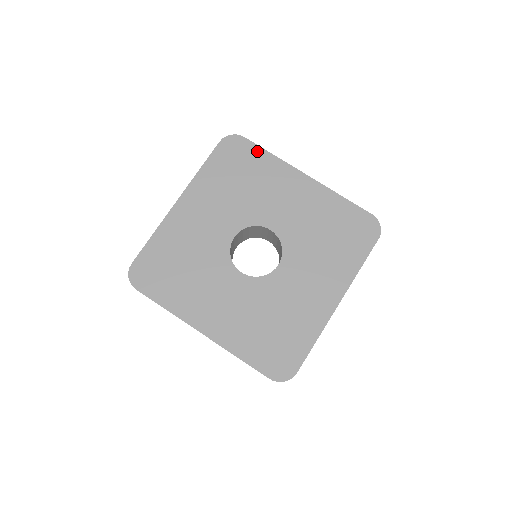
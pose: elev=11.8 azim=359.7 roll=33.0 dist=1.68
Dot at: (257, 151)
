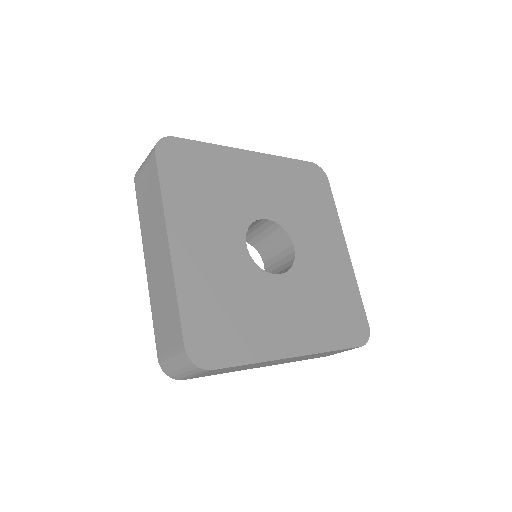
Dot at: (329, 197)
